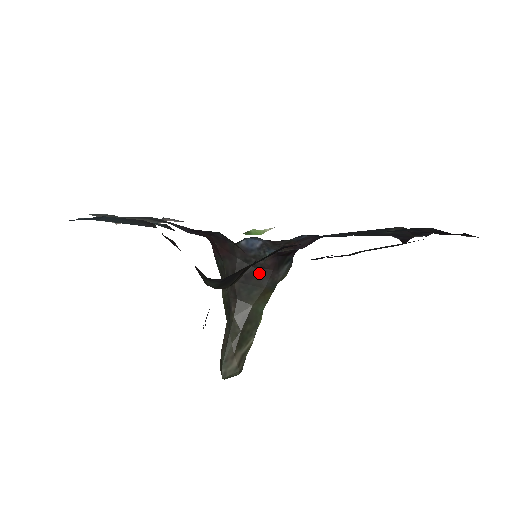
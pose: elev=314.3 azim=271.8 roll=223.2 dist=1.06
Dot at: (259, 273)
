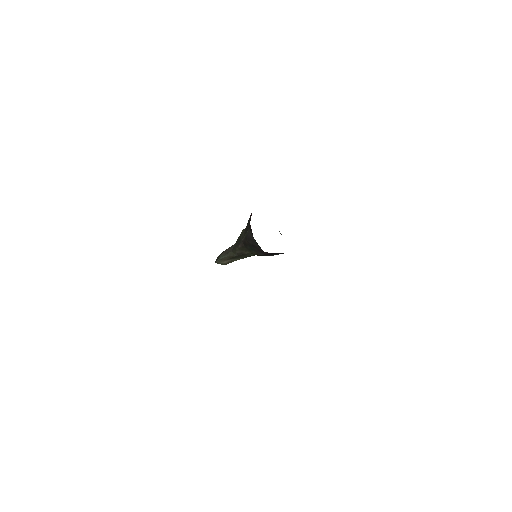
Dot at: (260, 250)
